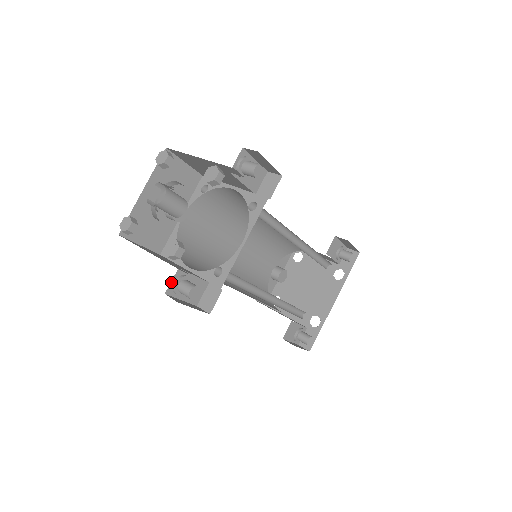
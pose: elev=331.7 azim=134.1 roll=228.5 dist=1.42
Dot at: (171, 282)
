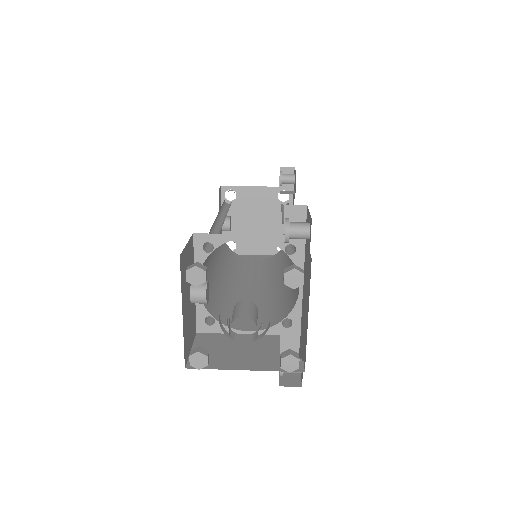
Dot at: occluded
